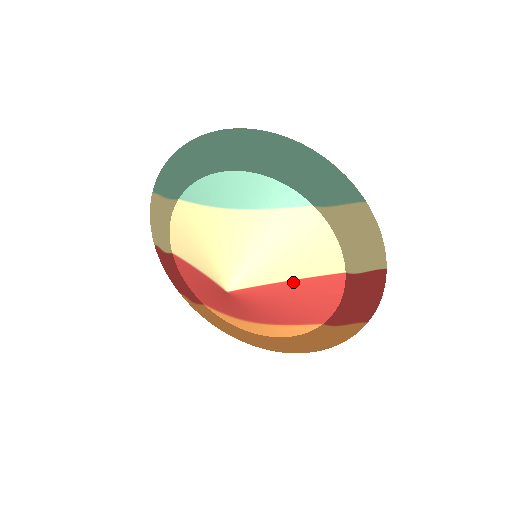
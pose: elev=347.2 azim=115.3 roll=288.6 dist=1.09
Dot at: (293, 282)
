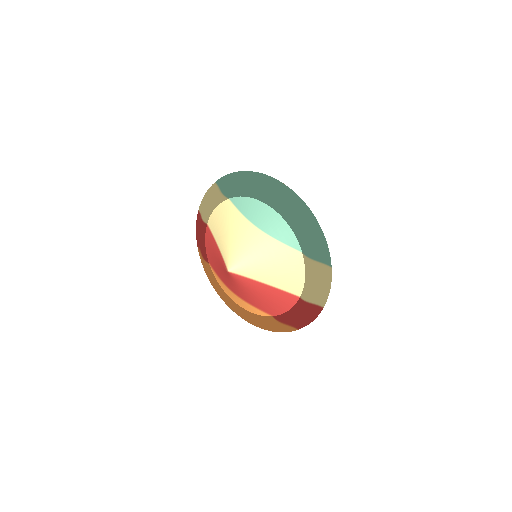
Dot at: (268, 286)
